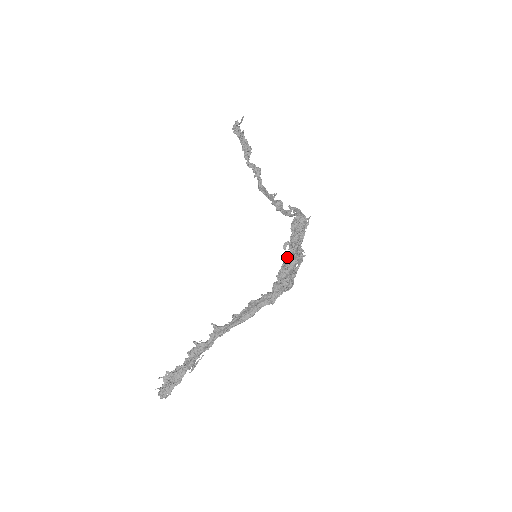
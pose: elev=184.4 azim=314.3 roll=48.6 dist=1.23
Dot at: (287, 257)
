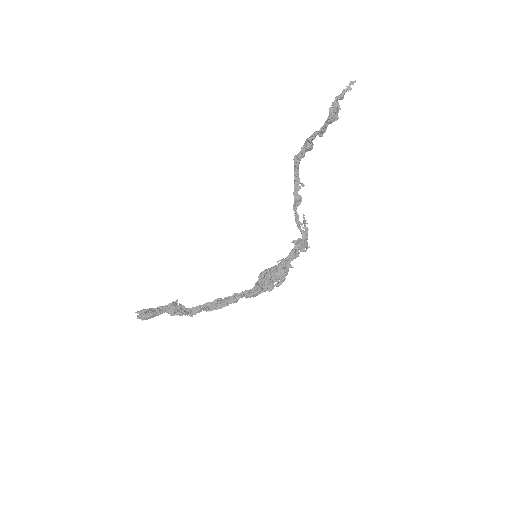
Dot at: (275, 269)
